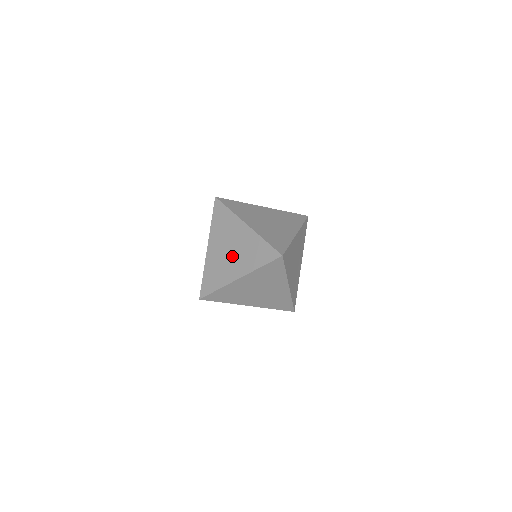
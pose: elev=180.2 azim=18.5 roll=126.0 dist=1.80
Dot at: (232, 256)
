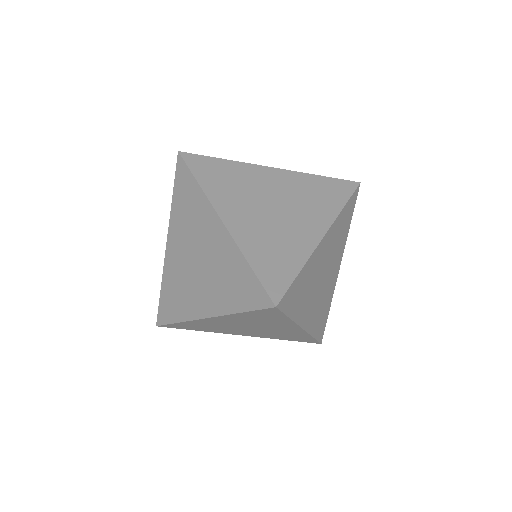
Dot at: (198, 273)
